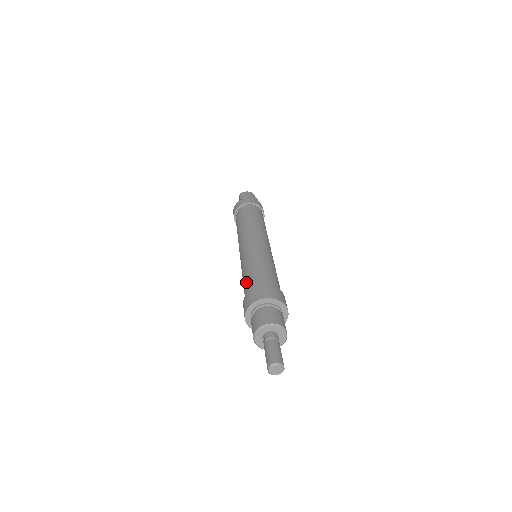
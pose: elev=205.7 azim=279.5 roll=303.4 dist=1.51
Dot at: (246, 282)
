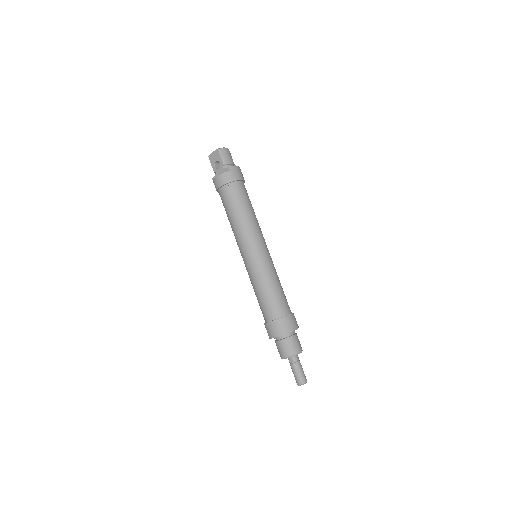
Dot at: (269, 303)
